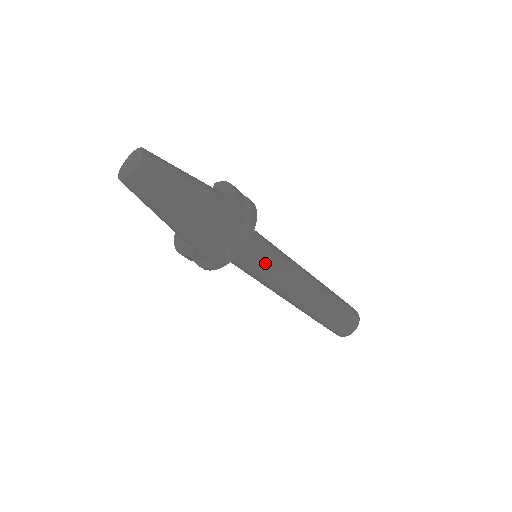
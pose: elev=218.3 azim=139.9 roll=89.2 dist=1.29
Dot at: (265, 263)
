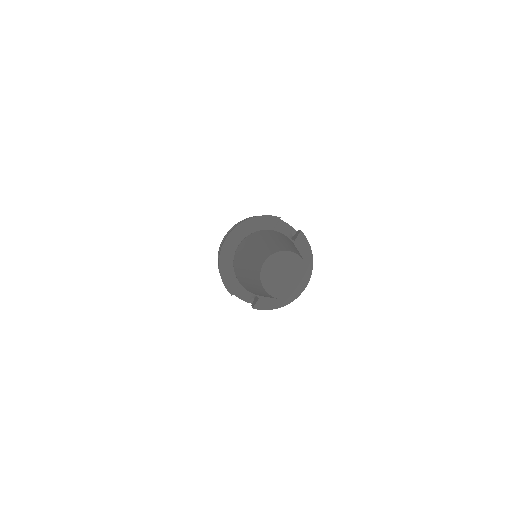
Dot at: occluded
